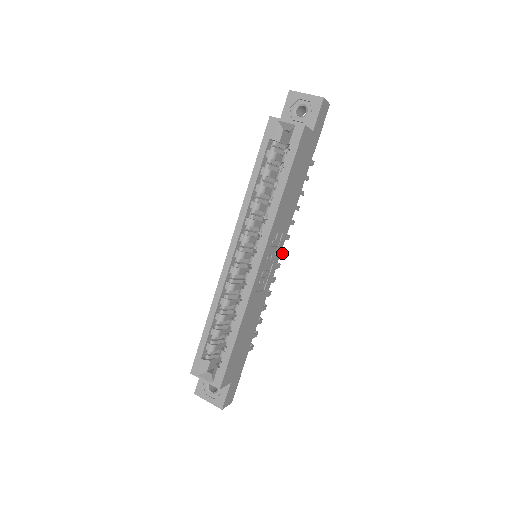
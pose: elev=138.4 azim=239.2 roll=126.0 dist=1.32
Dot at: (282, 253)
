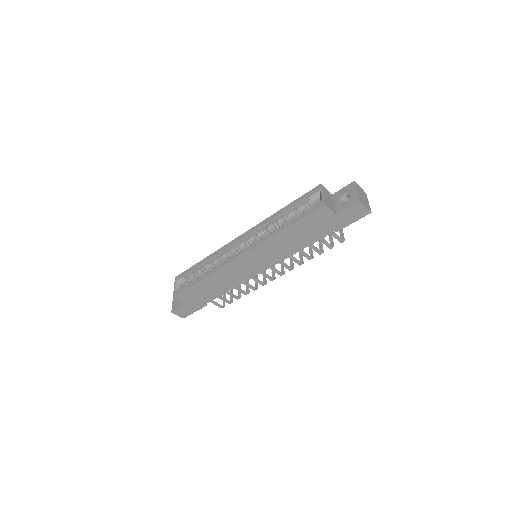
Dot at: (278, 273)
